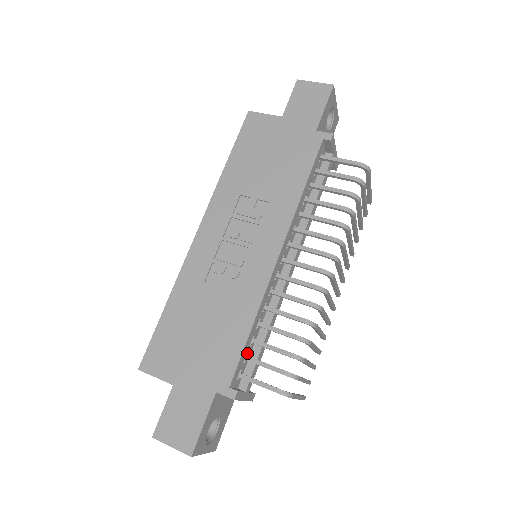
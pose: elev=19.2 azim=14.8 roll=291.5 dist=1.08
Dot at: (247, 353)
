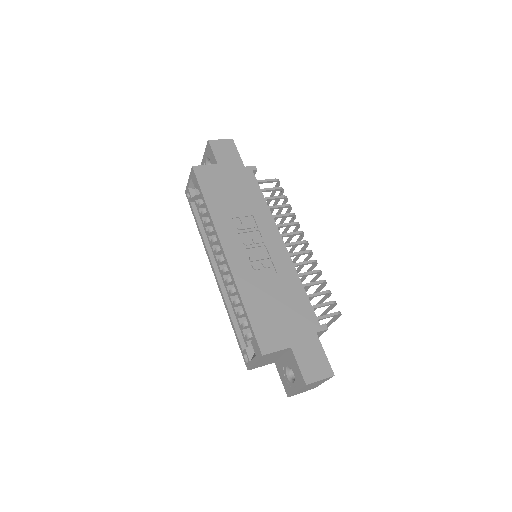
Dot at: occluded
